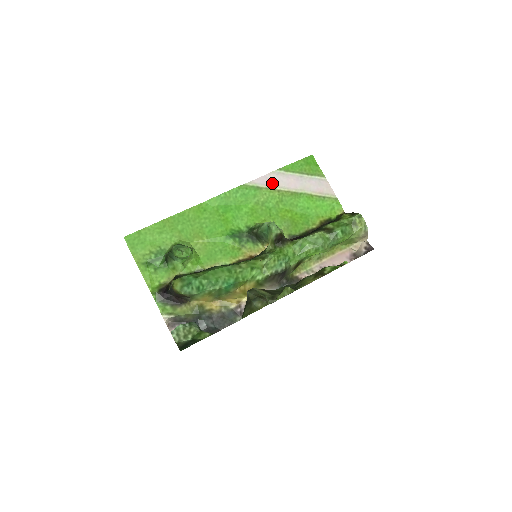
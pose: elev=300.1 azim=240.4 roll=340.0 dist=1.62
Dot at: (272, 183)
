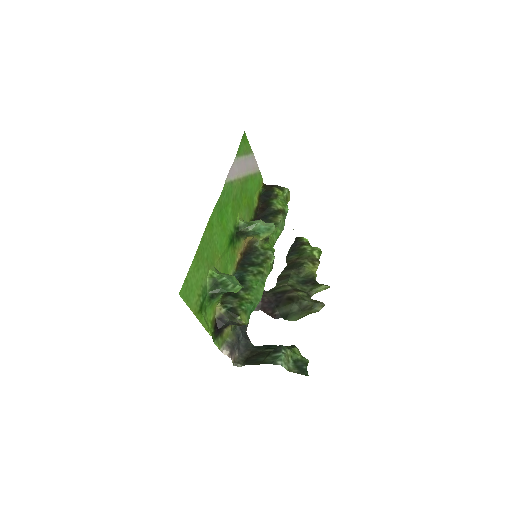
Dot at: (236, 173)
